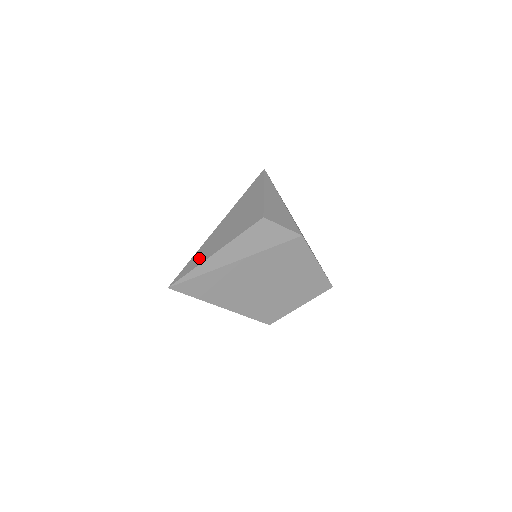
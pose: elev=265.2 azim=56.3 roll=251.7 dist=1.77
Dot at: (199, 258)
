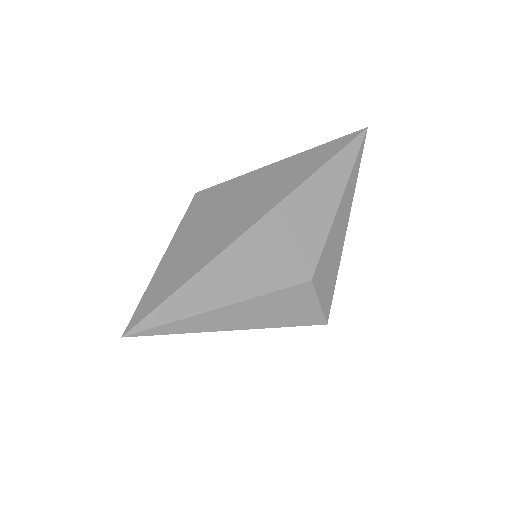
Dot at: (193, 299)
